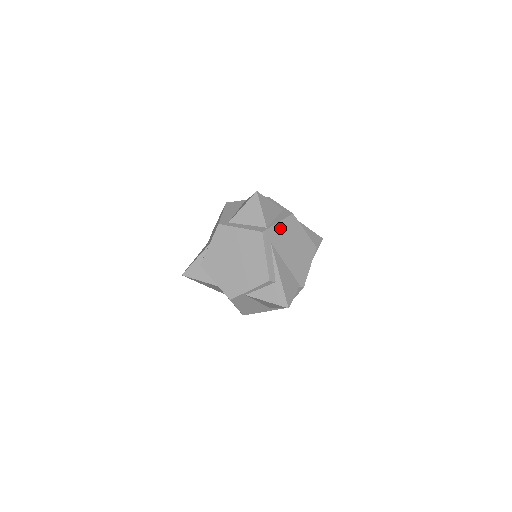
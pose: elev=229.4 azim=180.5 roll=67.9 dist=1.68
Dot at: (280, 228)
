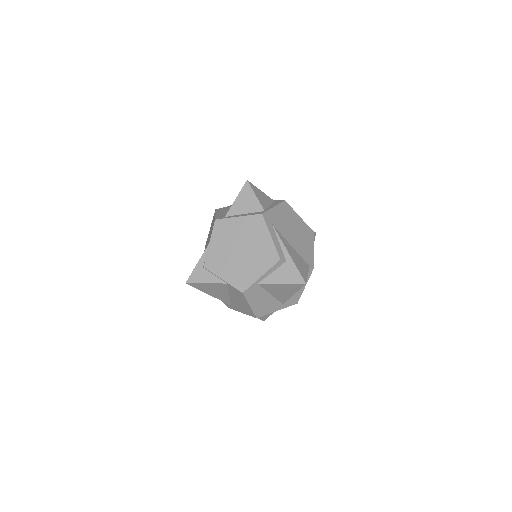
Dot at: (277, 212)
